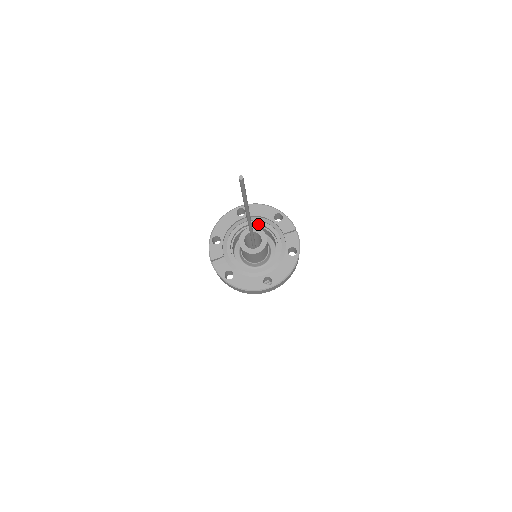
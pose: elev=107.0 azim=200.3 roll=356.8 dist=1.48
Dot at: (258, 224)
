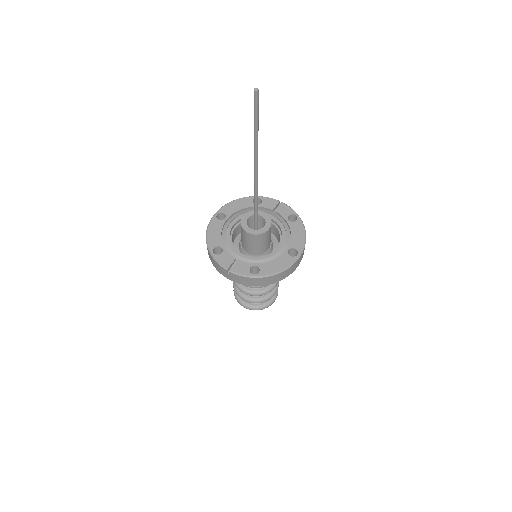
Dot at: occluded
